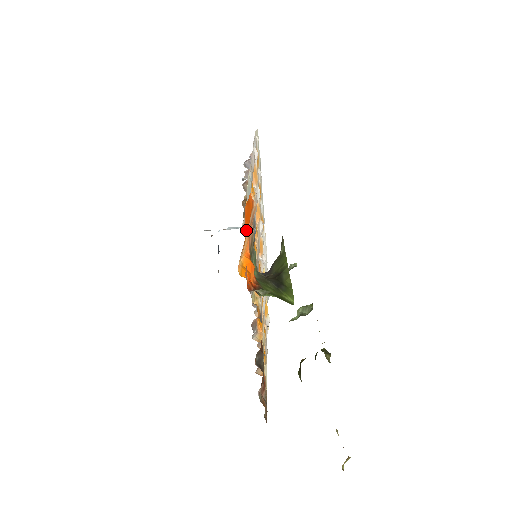
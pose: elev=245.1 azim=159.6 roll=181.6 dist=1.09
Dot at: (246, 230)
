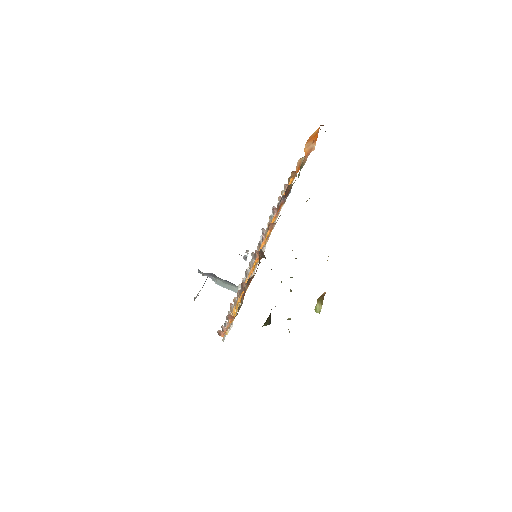
Dot at: occluded
